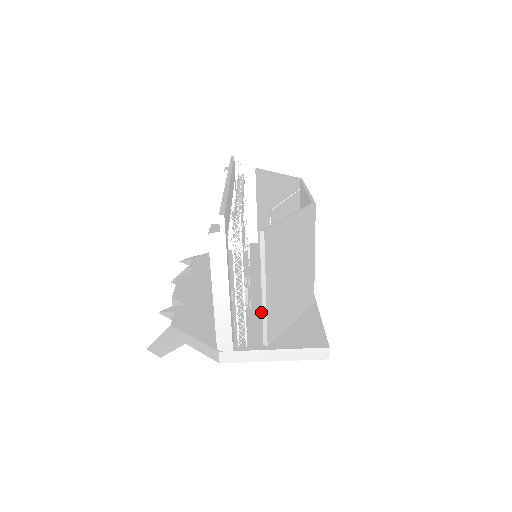
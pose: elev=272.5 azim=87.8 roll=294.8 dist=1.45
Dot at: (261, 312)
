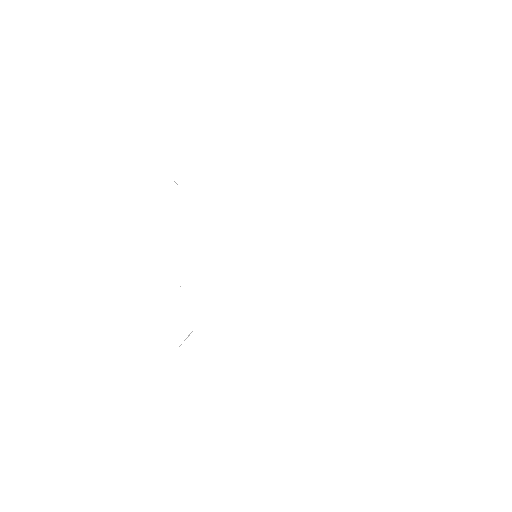
Dot at: occluded
